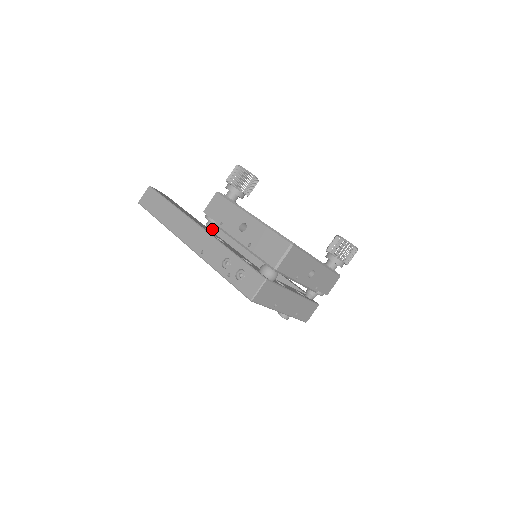
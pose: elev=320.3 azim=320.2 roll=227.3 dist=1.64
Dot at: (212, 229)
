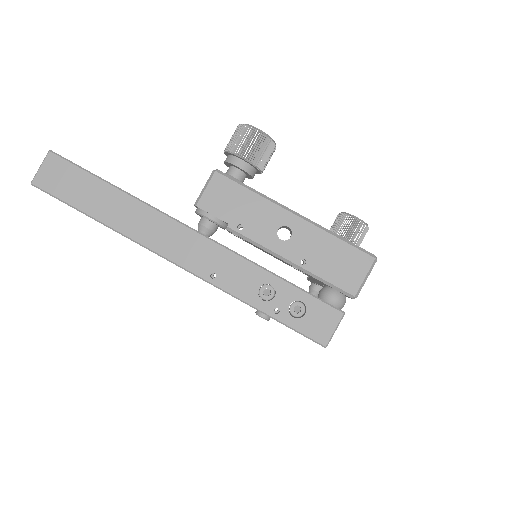
Dot at: (212, 232)
